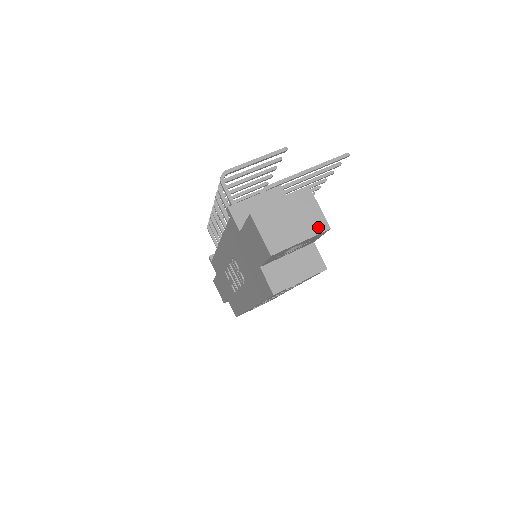
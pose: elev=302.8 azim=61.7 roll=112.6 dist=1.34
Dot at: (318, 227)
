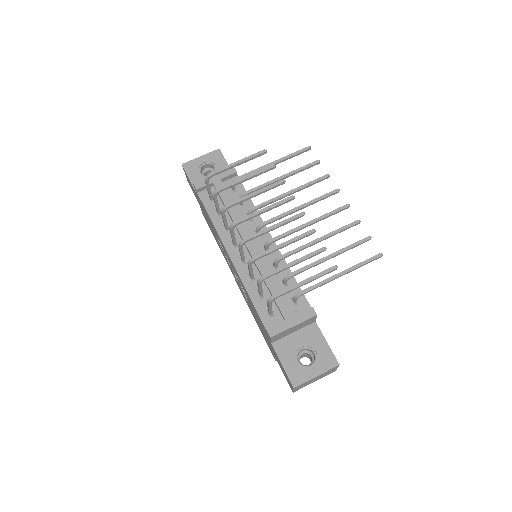
Dot at: occluded
